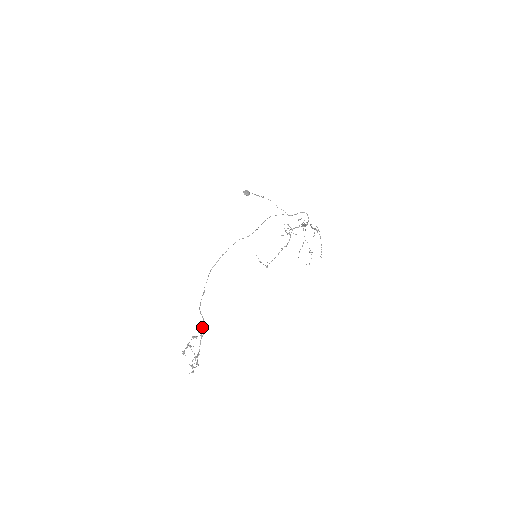
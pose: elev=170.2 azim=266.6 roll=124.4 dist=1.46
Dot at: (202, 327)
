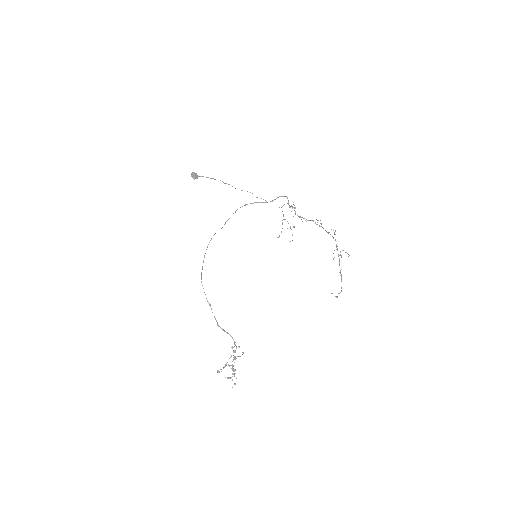
Dot at: (235, 345)
